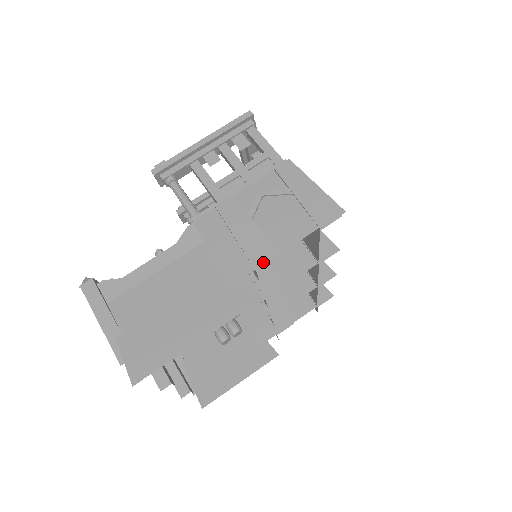
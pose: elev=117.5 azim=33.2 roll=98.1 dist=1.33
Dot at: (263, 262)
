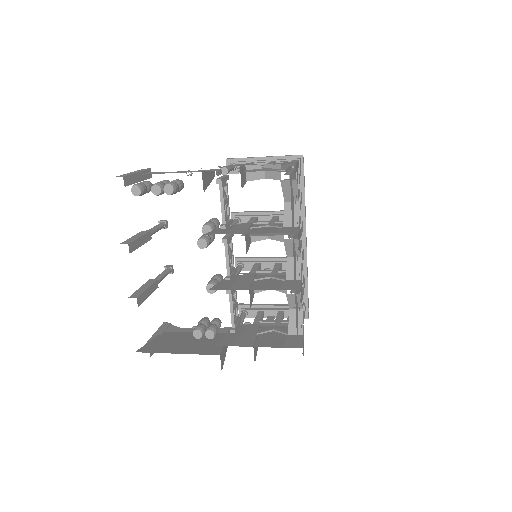
Dot at: occluded
